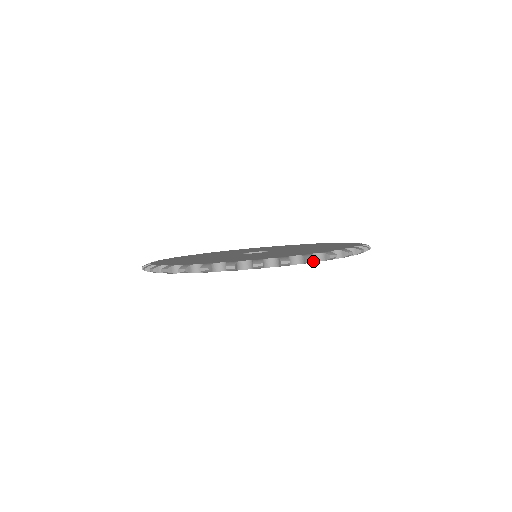
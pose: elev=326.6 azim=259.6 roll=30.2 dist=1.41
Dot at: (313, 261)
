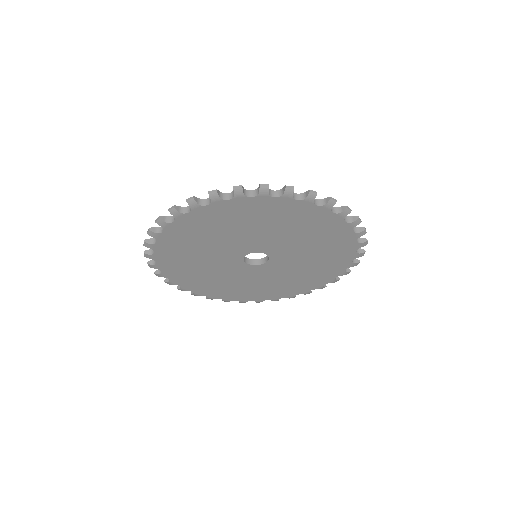
Dot at: (292, 191)
